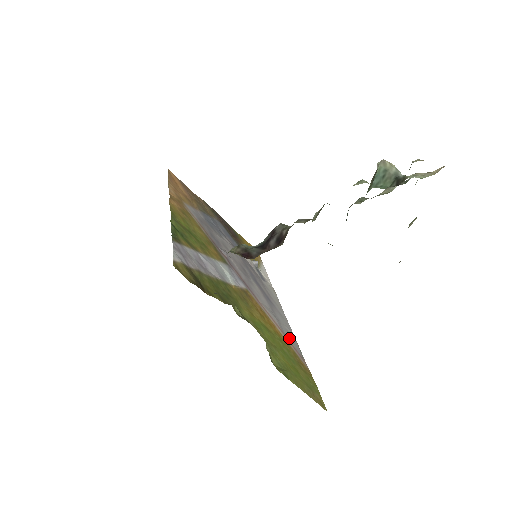
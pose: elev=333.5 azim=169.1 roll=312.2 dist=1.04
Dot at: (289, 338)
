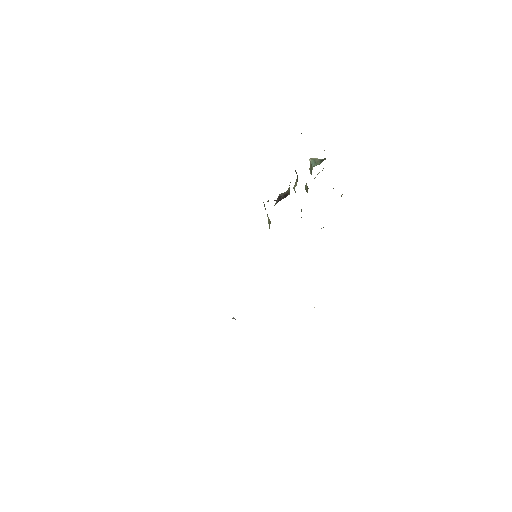
Dot at: occluded
